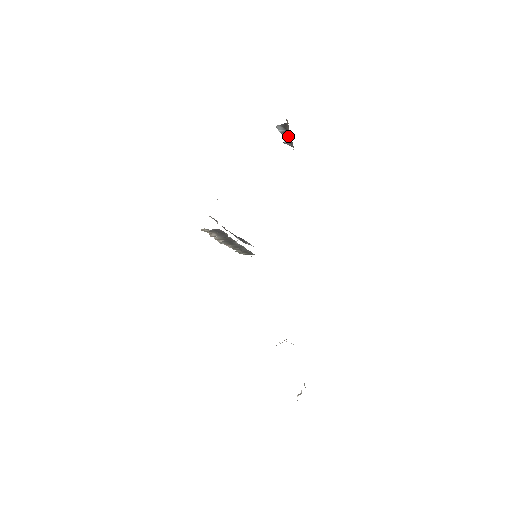
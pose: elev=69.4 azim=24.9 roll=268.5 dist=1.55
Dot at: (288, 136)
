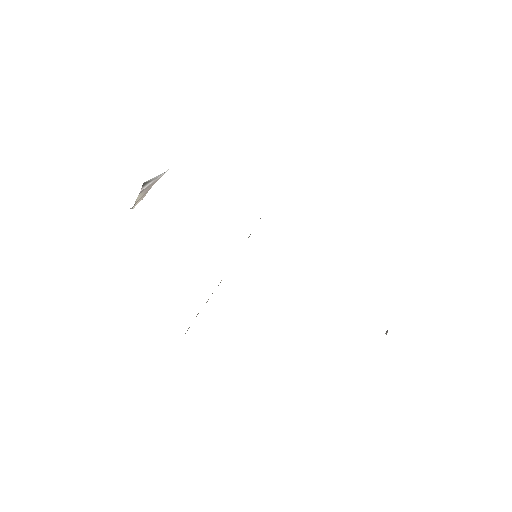
Dot at: occluded
